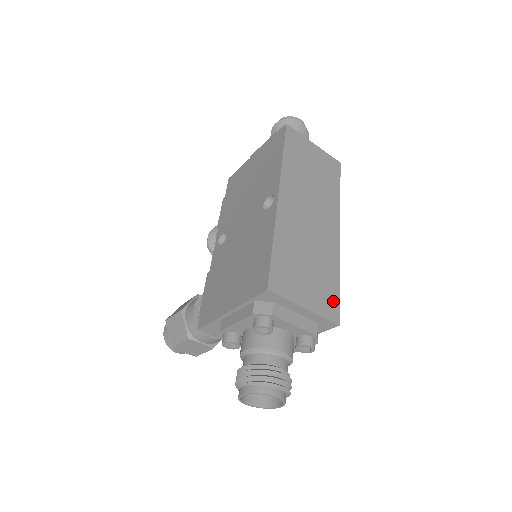
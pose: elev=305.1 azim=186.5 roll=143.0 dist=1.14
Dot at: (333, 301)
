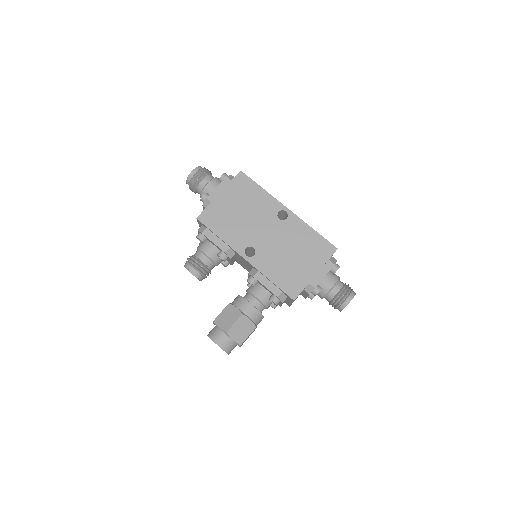
Dot at: occluded
